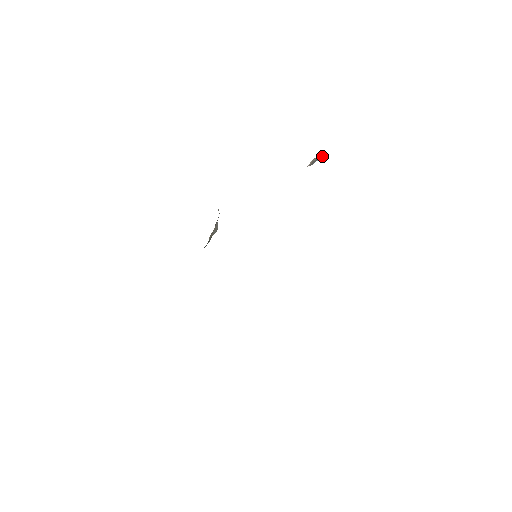
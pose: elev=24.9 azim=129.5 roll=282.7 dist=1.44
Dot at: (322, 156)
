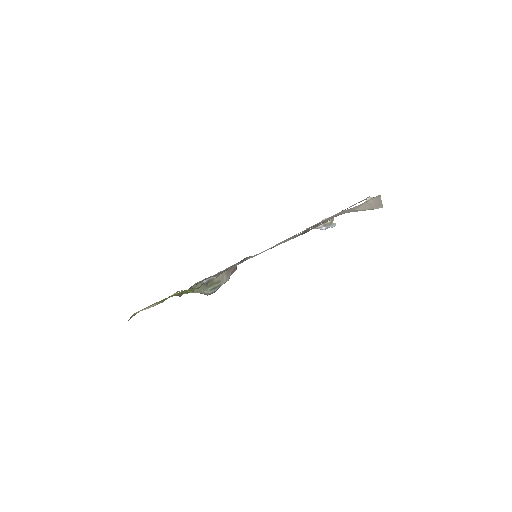
Dot at: (334, 224)
